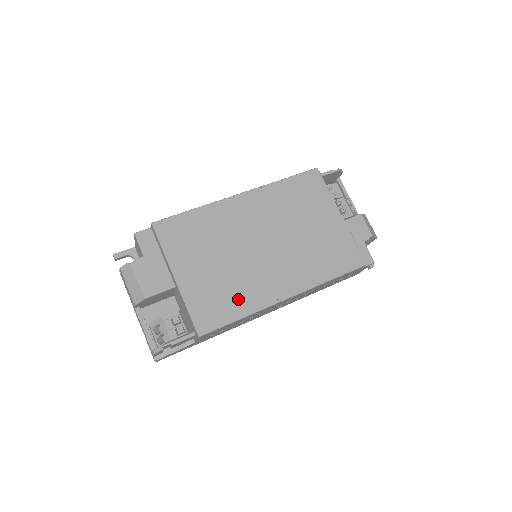
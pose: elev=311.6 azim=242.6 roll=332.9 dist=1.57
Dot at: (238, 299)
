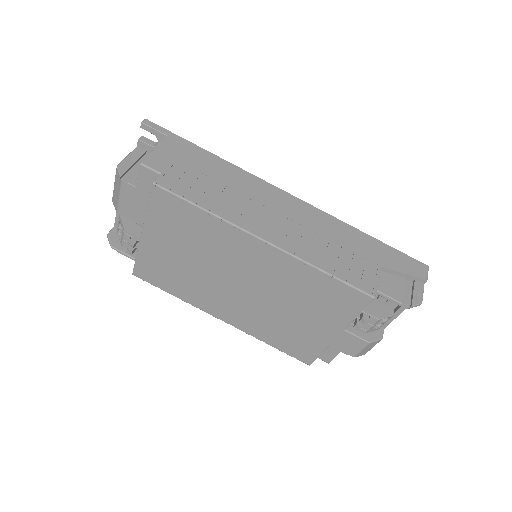
Dot at: (181, 287)
